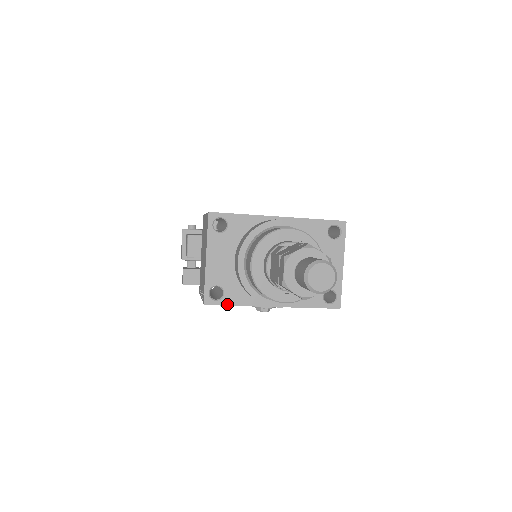
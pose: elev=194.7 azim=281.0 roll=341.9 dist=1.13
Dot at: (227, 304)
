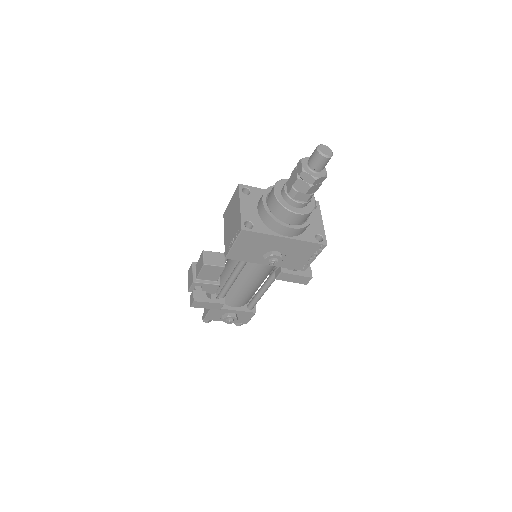
Dot at: (256, 232)
